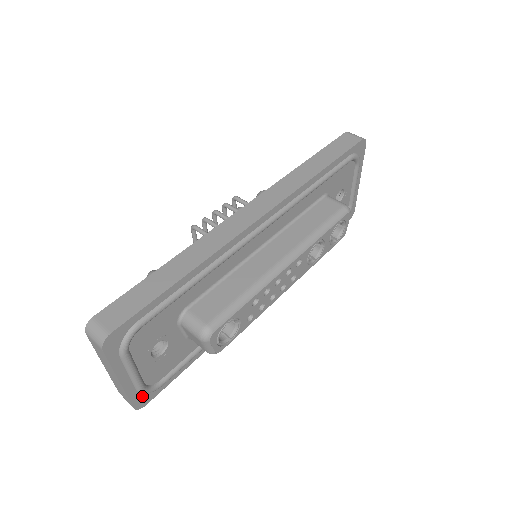
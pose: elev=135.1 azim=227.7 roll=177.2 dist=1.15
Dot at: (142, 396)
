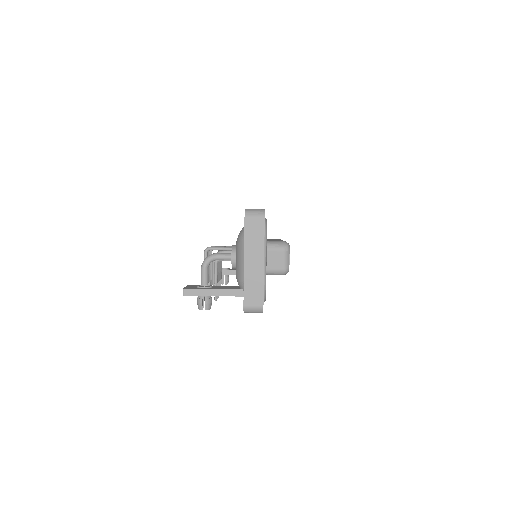
Dot at: occluded
